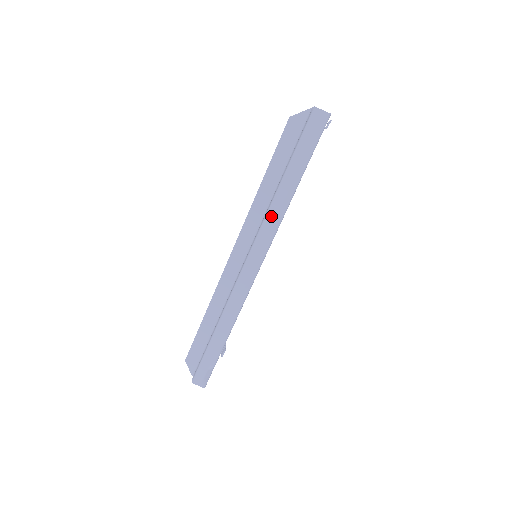
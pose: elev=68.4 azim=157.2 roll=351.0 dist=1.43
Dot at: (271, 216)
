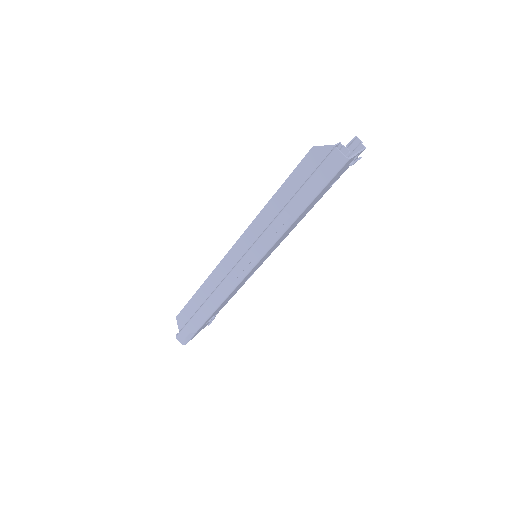
Dot at: (270, 232)
